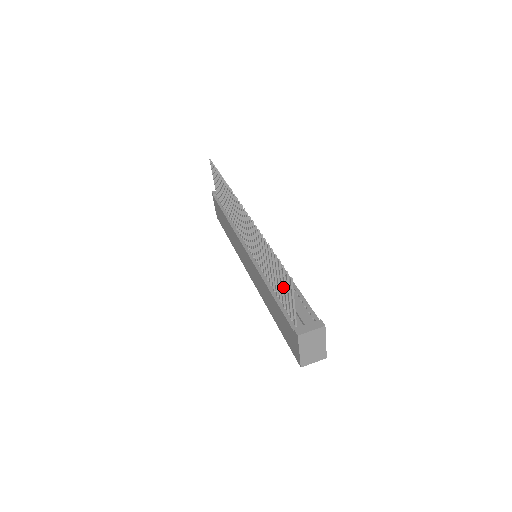
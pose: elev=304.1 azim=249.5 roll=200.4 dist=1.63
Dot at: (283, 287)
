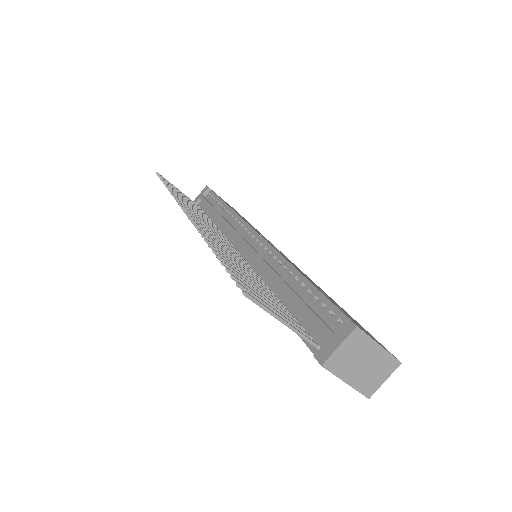
Dot at: (285, 290)
